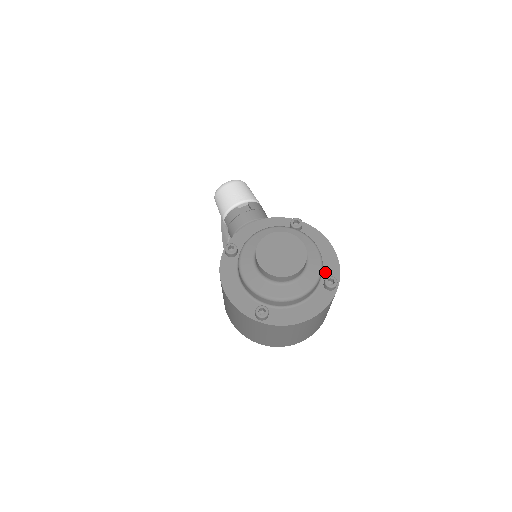
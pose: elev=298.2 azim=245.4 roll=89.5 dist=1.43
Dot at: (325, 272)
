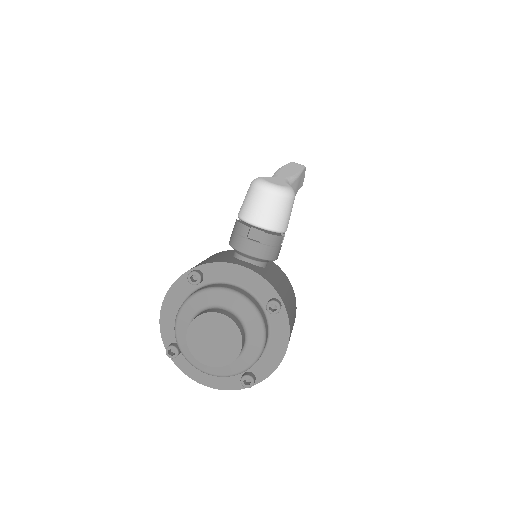
Dot at: (256, 366)
